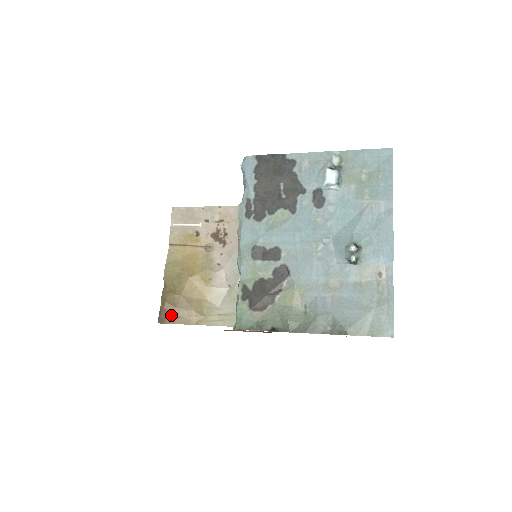
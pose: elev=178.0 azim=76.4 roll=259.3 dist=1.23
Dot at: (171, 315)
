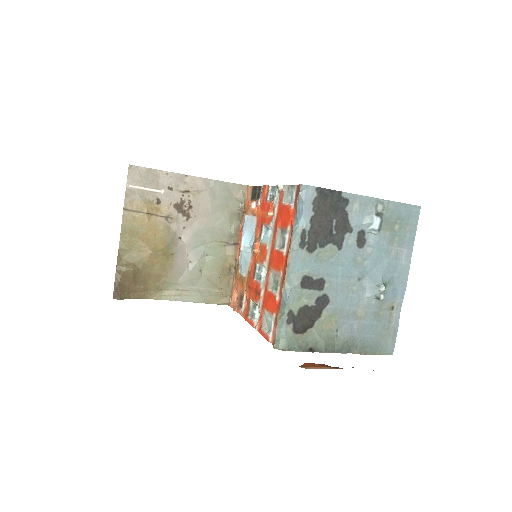
Dot at: (127, 290)
